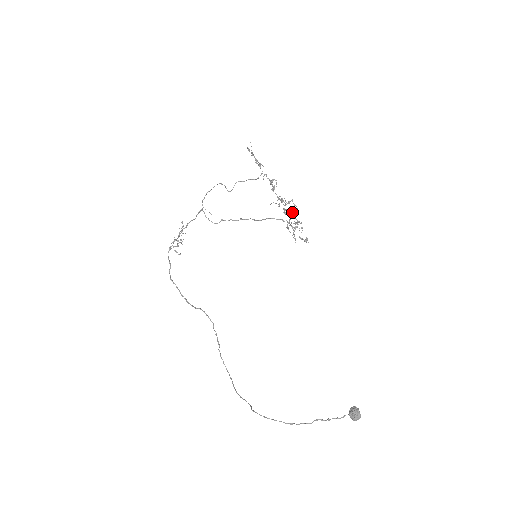
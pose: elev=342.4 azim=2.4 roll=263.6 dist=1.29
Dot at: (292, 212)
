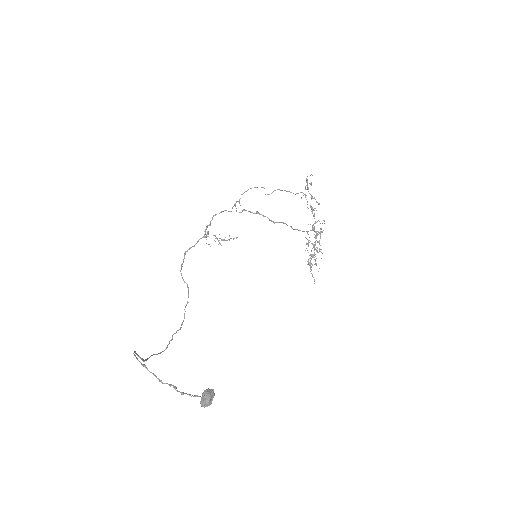
Dot at: occluded
